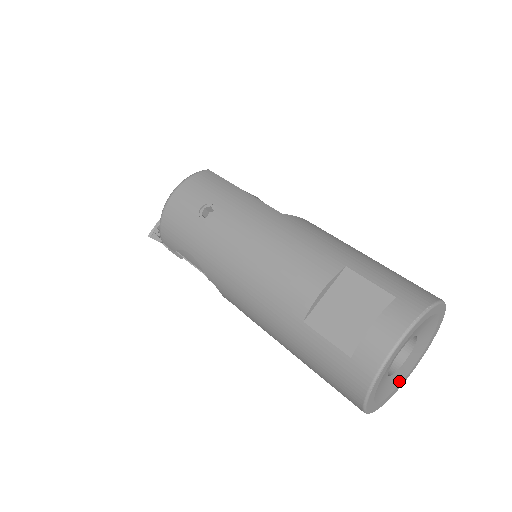
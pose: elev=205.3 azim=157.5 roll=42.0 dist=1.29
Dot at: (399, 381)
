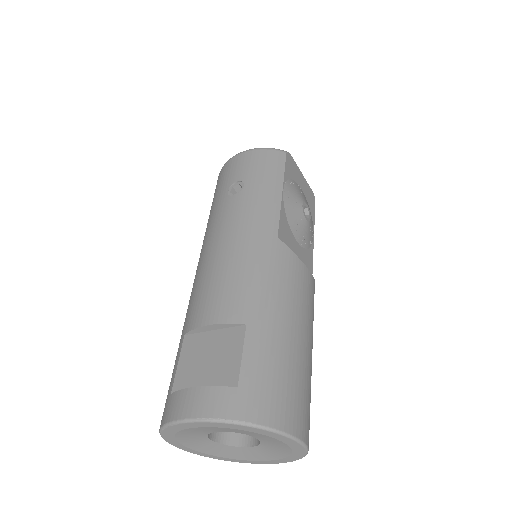
Dot at: (239, 456)
